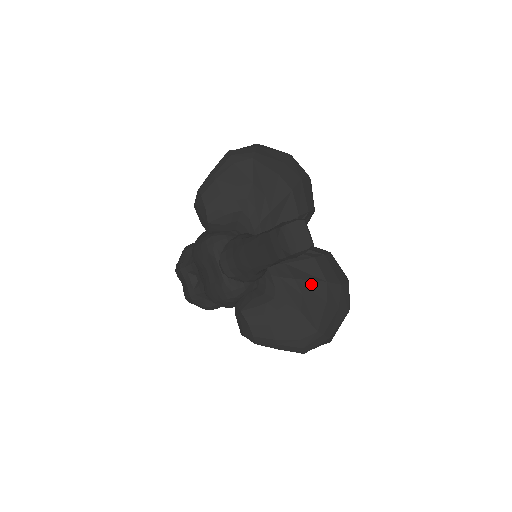
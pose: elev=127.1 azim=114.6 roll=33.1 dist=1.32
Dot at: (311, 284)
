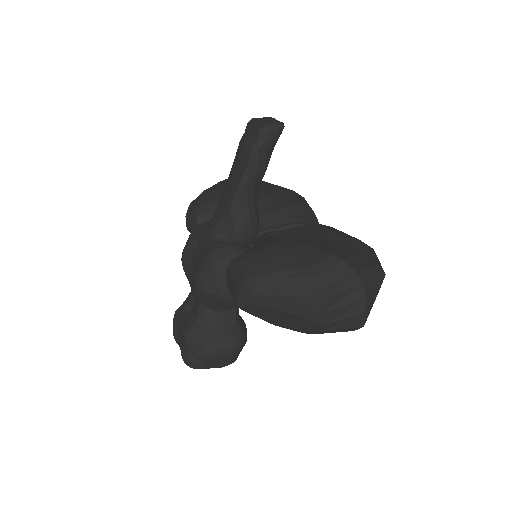
Dot at: (316, 233)
